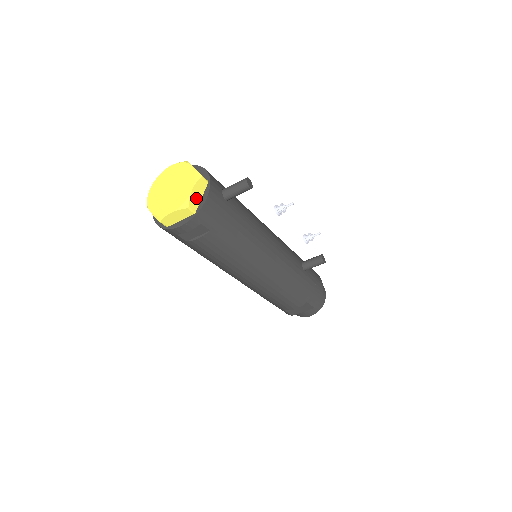
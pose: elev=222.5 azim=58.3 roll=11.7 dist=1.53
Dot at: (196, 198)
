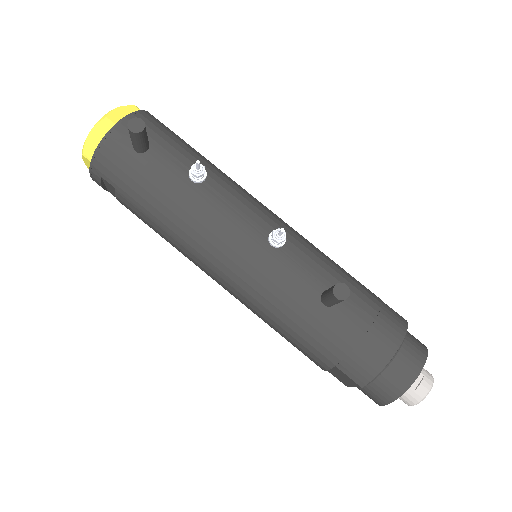
Dot at: (95, 144)
